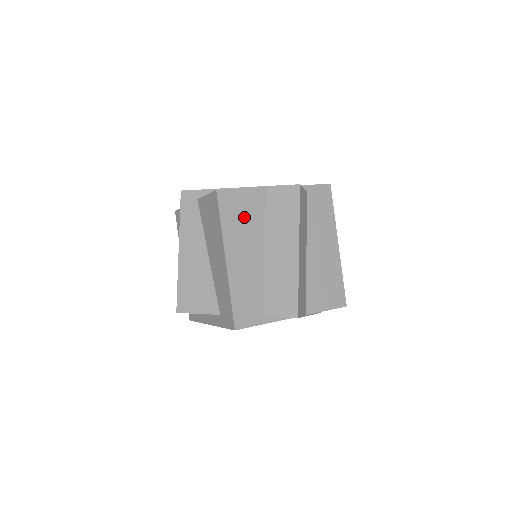
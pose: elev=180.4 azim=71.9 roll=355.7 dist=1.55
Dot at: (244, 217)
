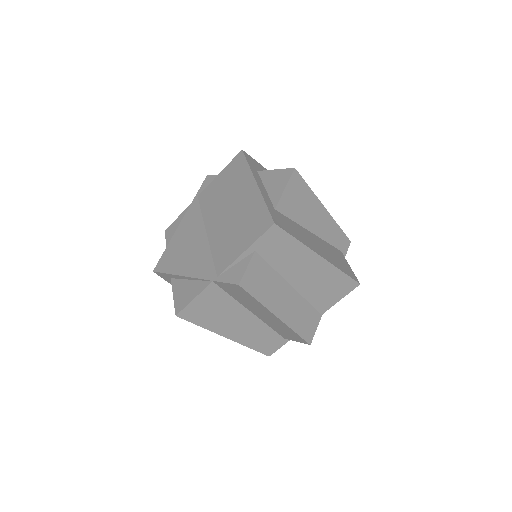
Dot at: (215, 310)
